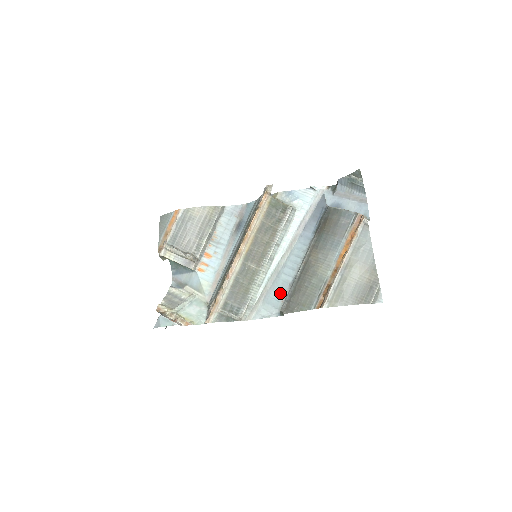
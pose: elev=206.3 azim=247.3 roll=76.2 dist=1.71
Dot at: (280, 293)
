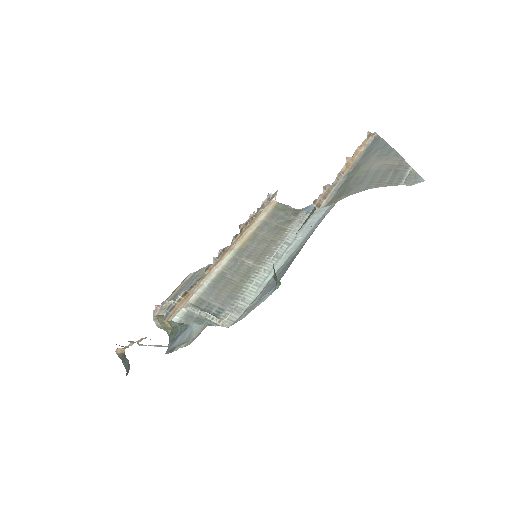
Dot at: (282, 273)
